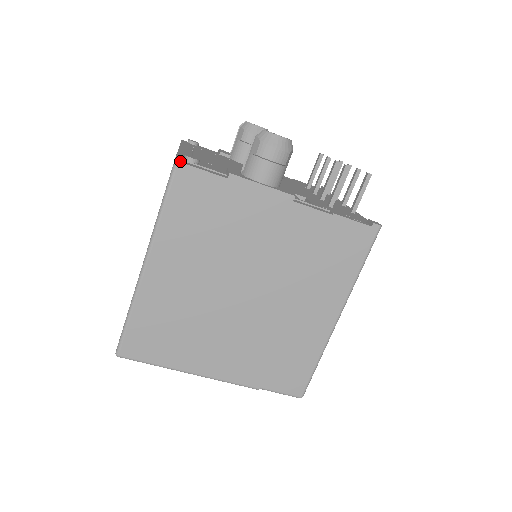
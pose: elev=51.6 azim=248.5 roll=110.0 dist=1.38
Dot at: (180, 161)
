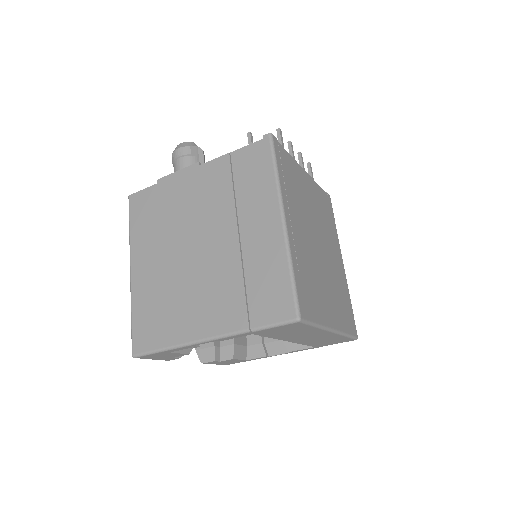
Dot at: (132, 196)
